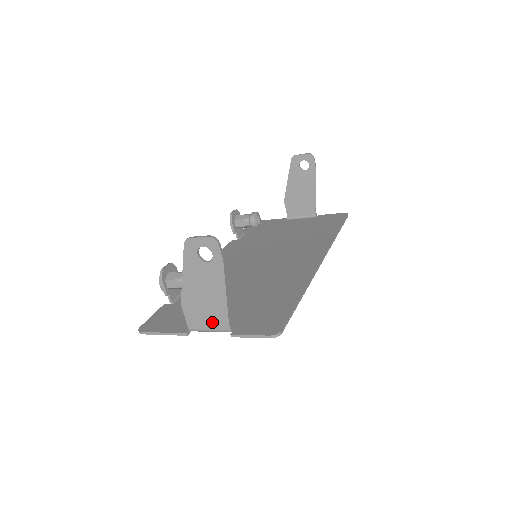
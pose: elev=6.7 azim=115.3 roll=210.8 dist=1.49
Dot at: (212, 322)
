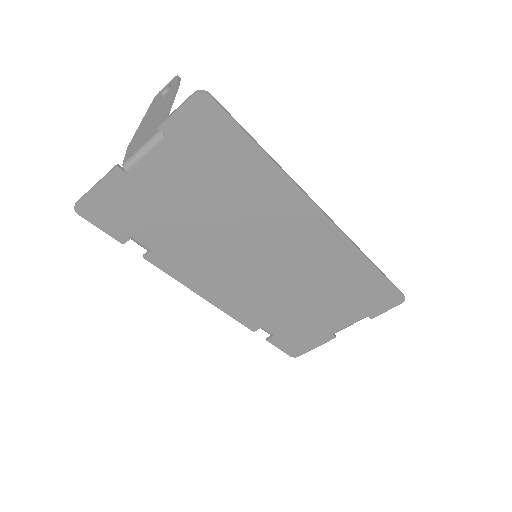
Dot at: (147, 138)
